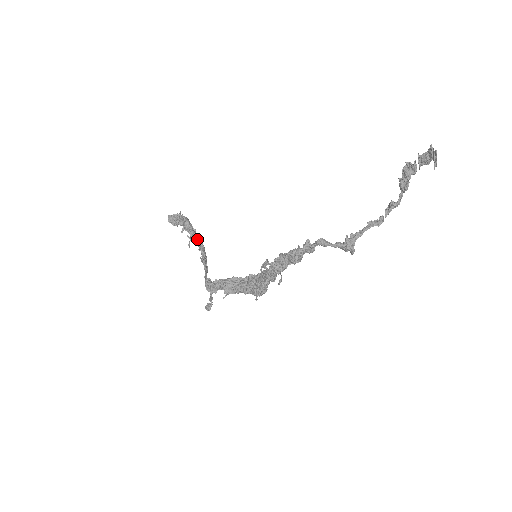
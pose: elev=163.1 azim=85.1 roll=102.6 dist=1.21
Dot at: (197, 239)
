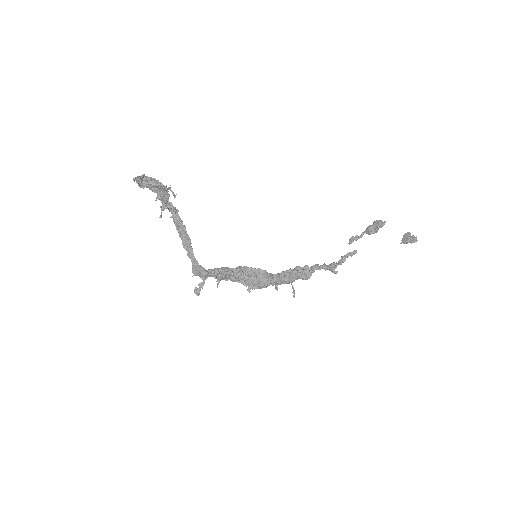
Dot at: (172, 211)
